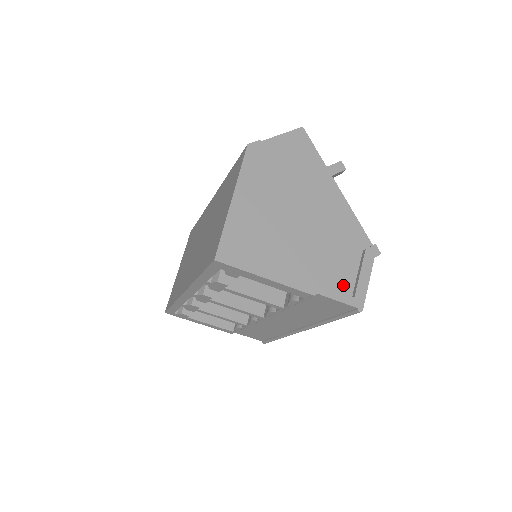
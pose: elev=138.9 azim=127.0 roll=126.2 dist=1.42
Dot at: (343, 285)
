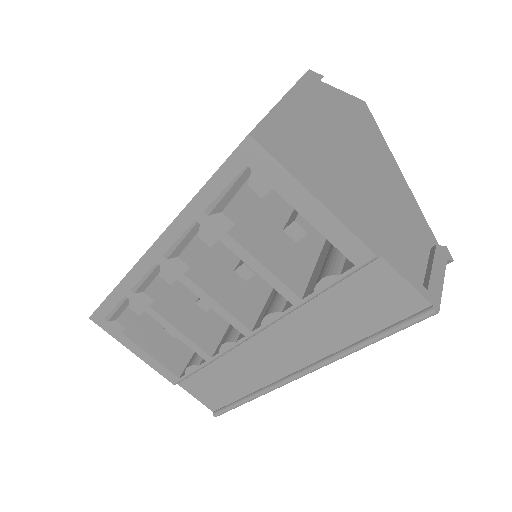
Dot at: (410, 271)
